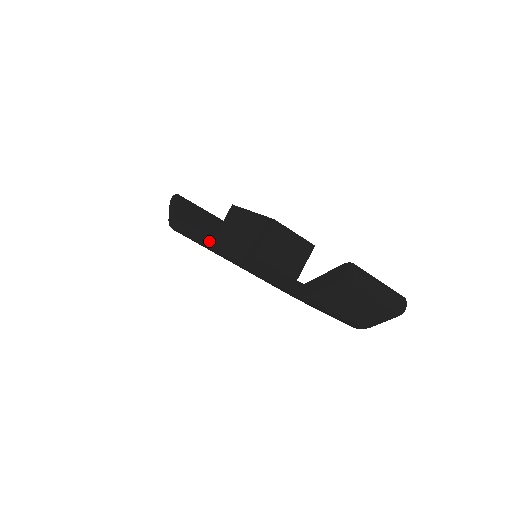
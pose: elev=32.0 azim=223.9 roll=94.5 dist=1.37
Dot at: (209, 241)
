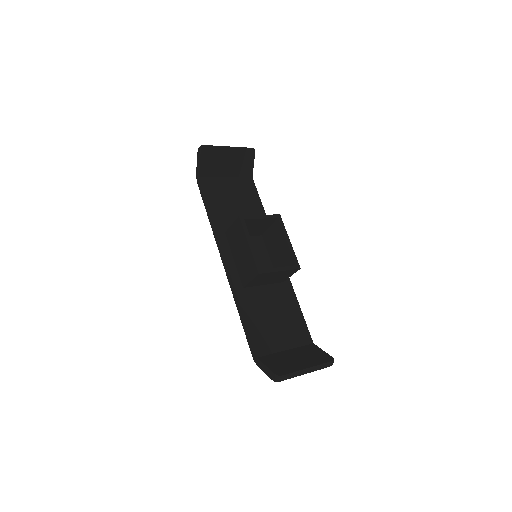
Dot at: (218, 244)
